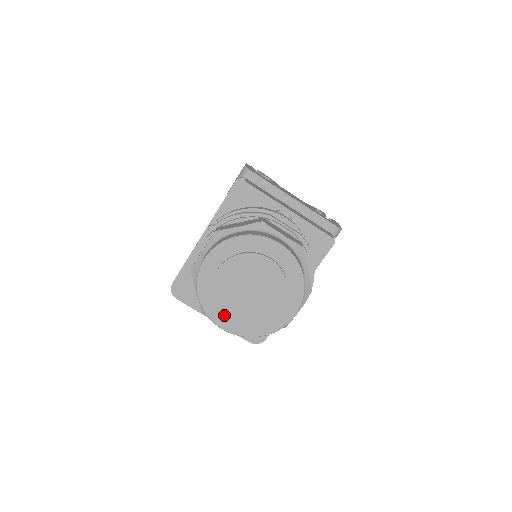
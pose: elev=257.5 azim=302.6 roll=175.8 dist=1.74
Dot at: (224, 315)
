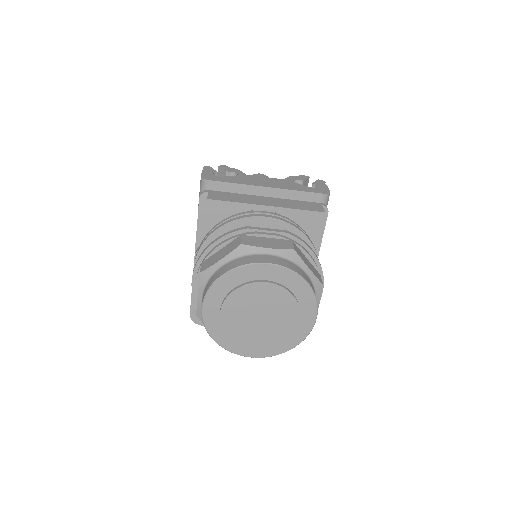
Dot at: (247, 346)
